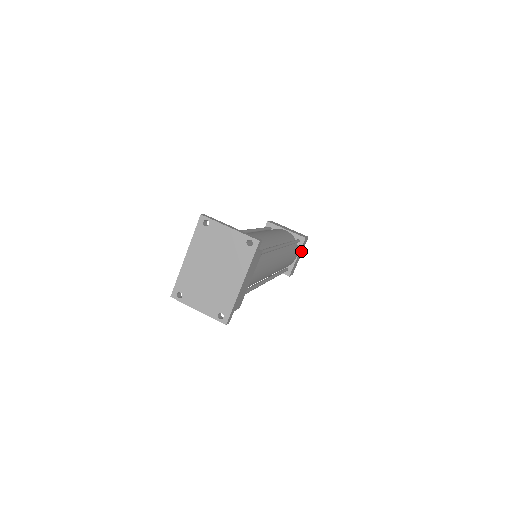
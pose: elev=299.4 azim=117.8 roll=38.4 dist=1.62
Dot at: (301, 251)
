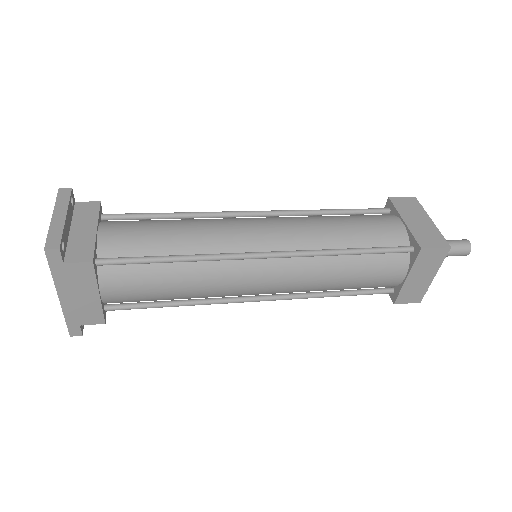
Dot at: (427, 269)
